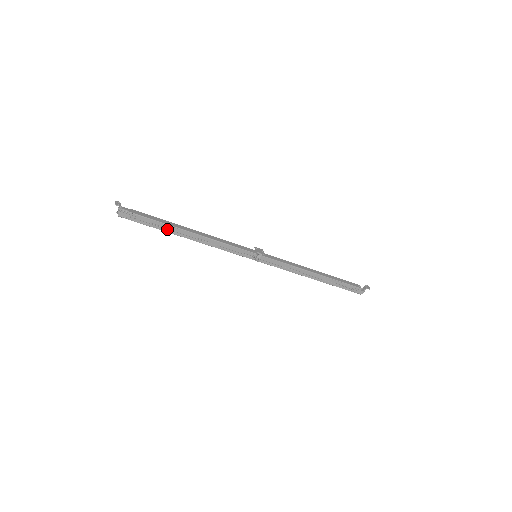
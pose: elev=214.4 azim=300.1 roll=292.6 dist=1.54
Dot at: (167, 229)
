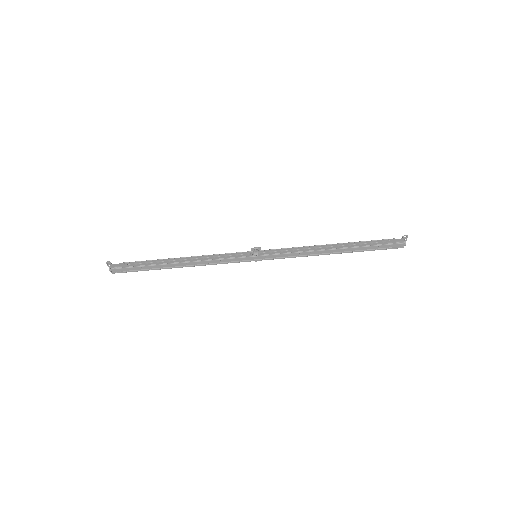
Dot at: (157, 263)
